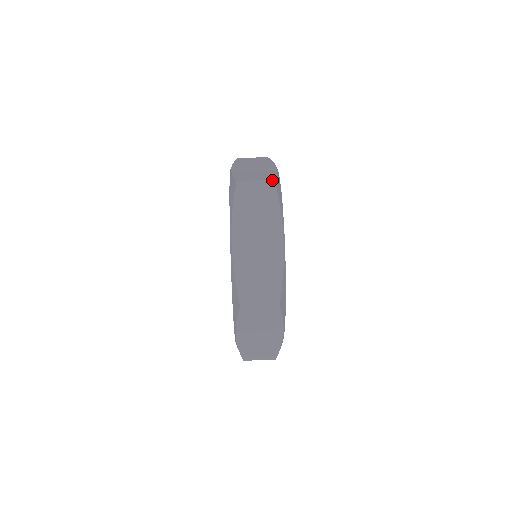
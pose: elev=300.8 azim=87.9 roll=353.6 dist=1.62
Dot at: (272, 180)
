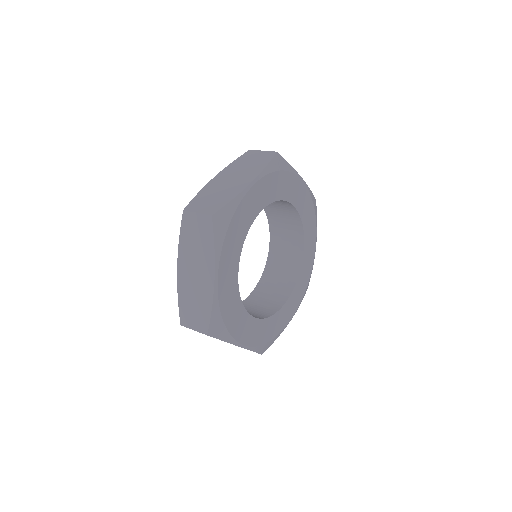
Dot at: occluded
